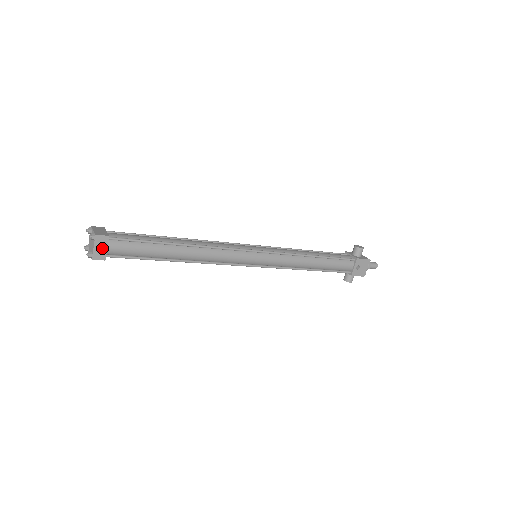
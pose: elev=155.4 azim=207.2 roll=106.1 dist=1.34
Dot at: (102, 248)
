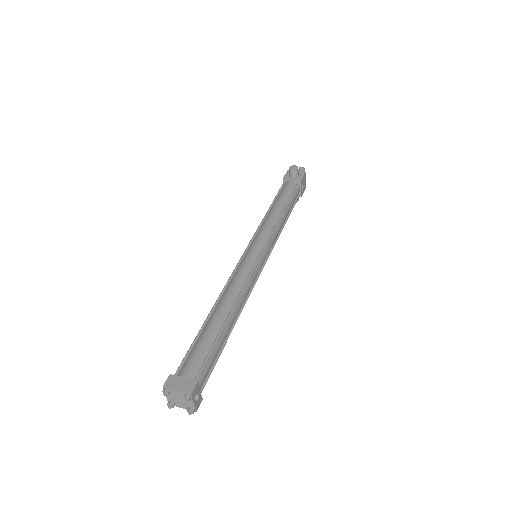
Dot at: (196, 395)
